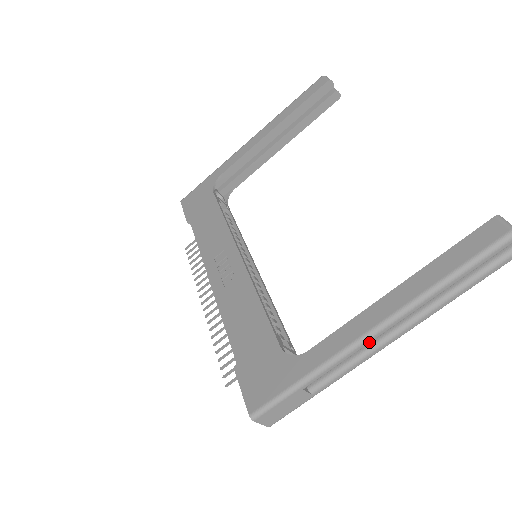
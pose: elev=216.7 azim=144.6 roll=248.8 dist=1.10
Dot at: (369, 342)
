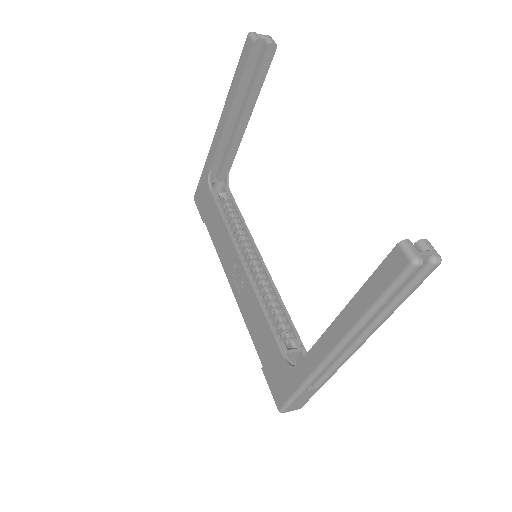
Dot at: (335, 358)
